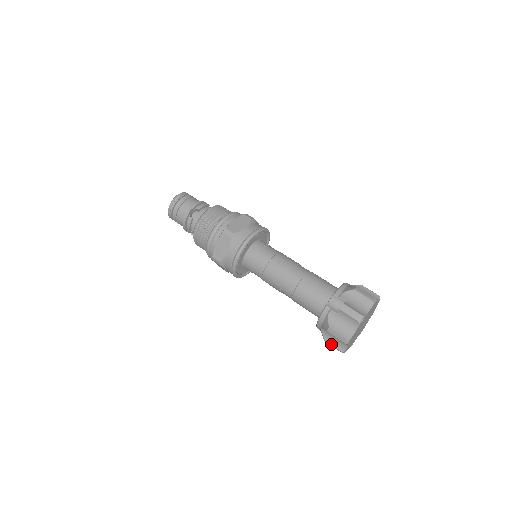
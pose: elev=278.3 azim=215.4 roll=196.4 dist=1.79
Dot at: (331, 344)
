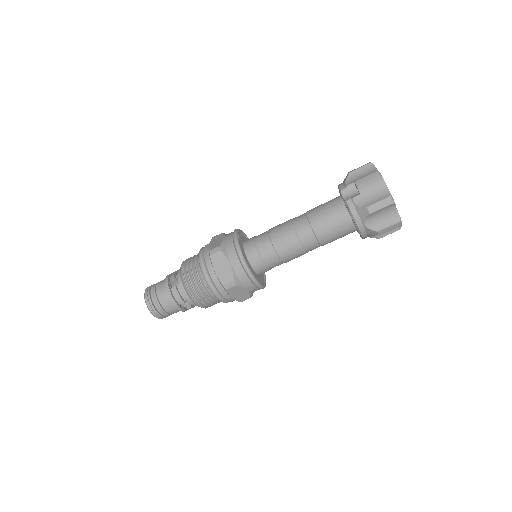
Dot at: (385, 227)
